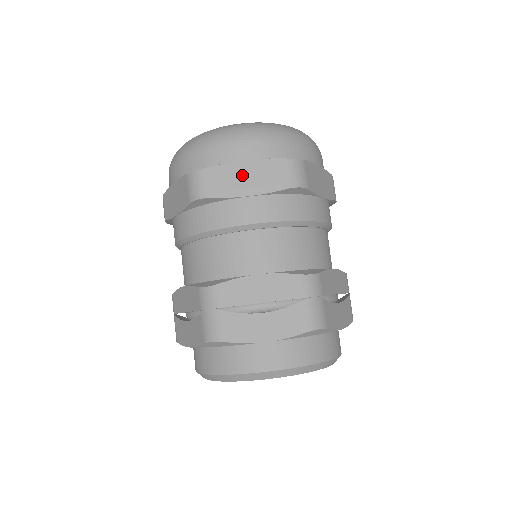
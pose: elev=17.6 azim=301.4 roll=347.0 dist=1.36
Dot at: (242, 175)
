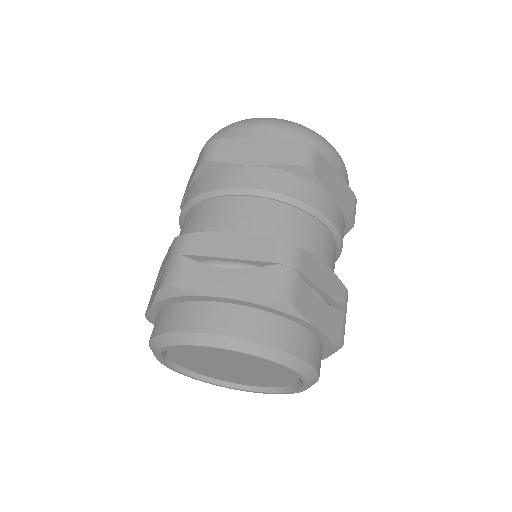
Dot at: (251, 148)
